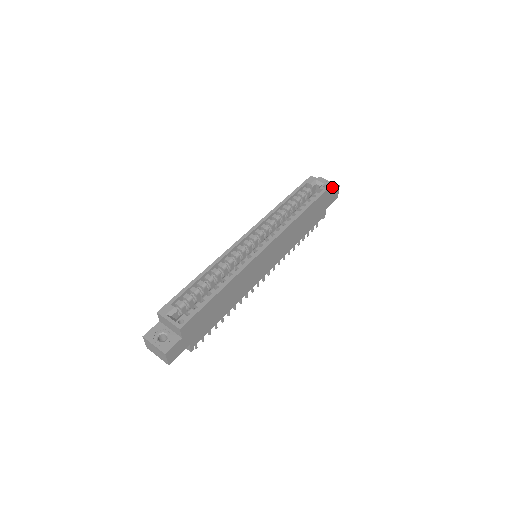
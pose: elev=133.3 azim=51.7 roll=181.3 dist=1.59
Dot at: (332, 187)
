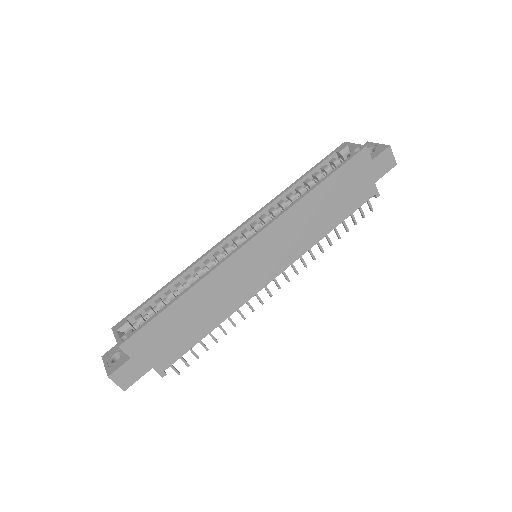
Dot at: (378, 150)
